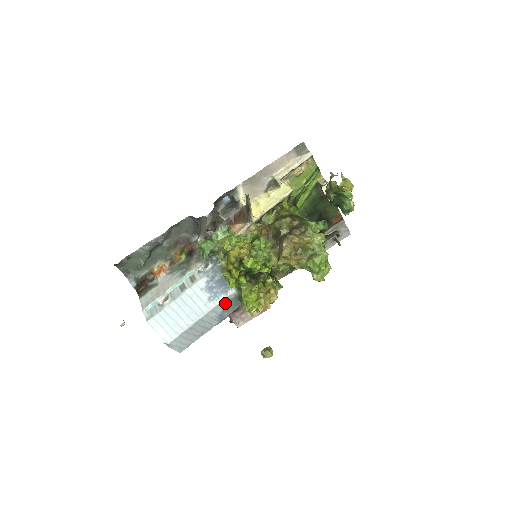
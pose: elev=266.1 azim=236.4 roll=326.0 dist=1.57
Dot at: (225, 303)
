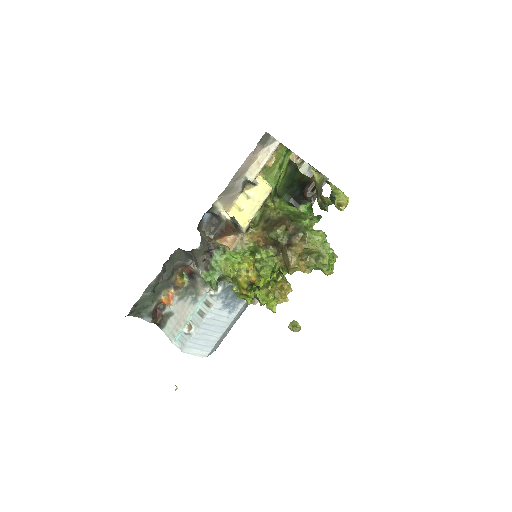
Dot at: (243, 306)
